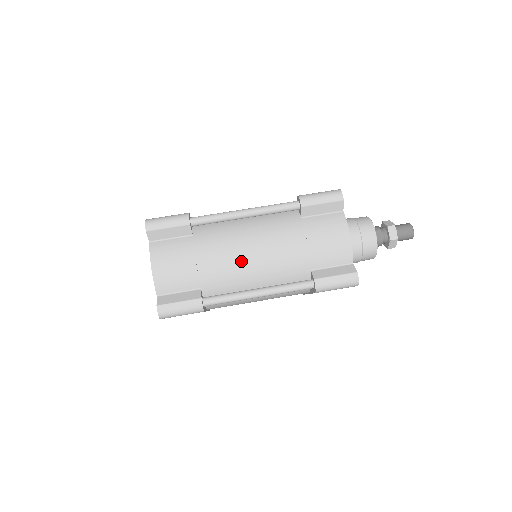
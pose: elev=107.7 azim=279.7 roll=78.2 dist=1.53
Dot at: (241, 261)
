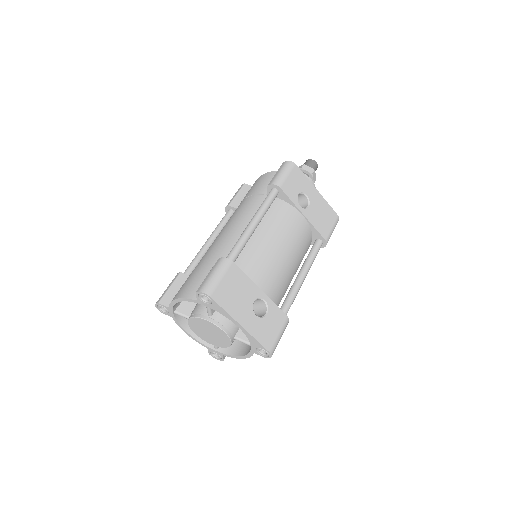
Dot at: (224, 236)
